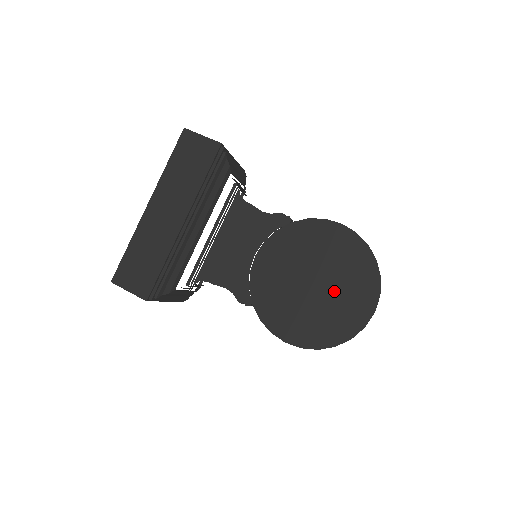
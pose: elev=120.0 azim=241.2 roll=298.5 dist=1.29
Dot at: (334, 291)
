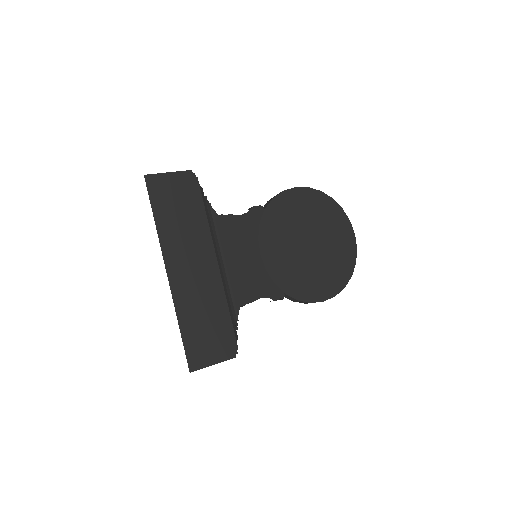
Dot at: (325, 239)
